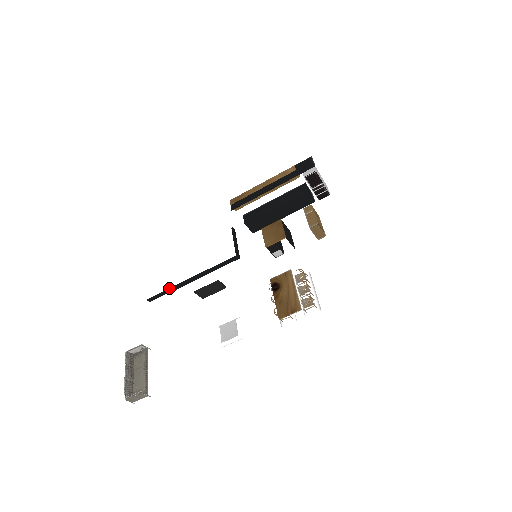
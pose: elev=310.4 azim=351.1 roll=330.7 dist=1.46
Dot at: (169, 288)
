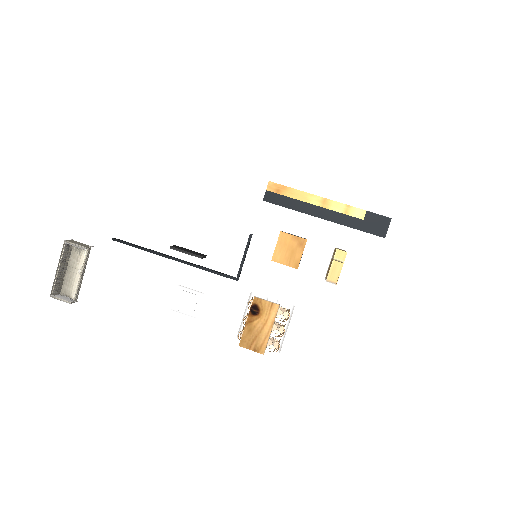
Dot at: (144, 248)
